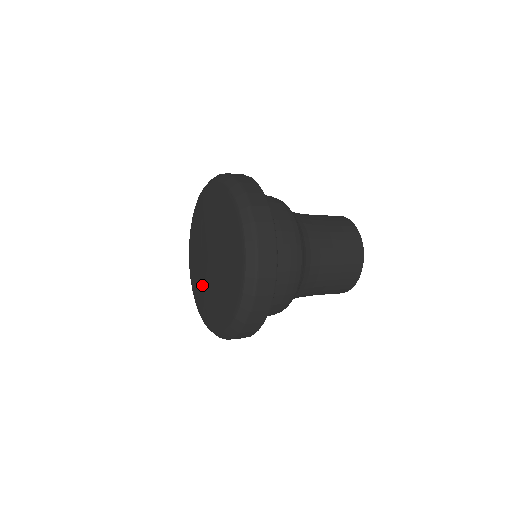
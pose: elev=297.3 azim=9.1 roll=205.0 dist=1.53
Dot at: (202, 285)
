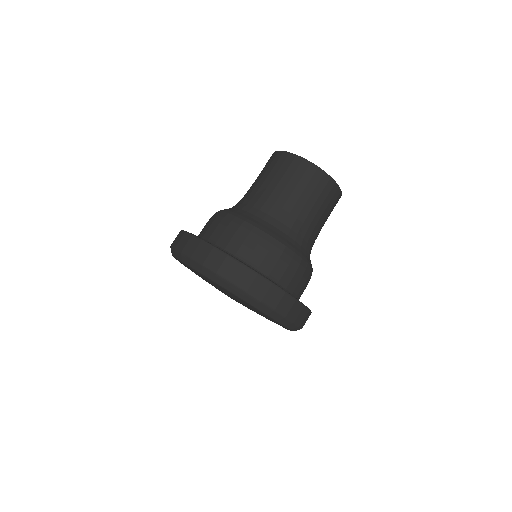
Dot at: occluded
